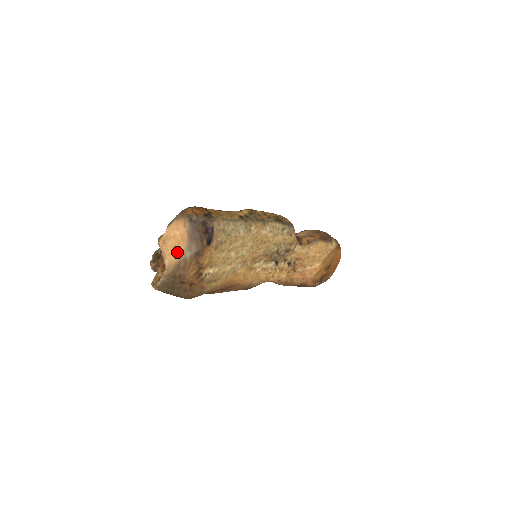
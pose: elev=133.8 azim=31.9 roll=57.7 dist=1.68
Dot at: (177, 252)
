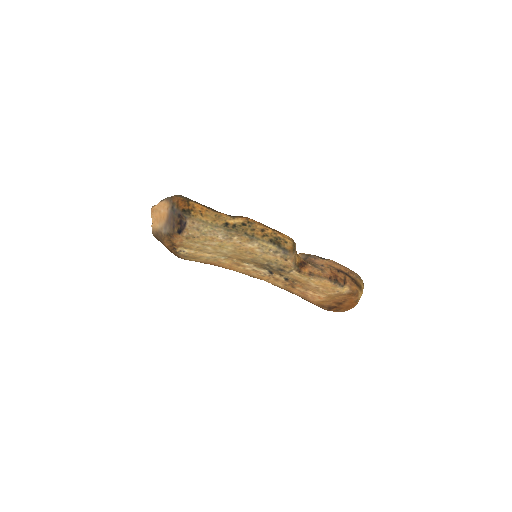
Dot at: (158, 224)
